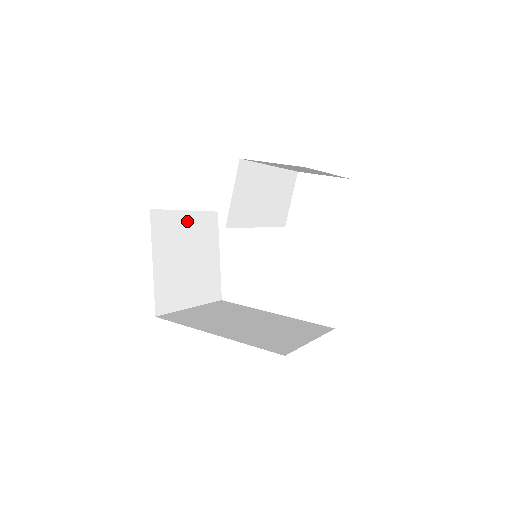
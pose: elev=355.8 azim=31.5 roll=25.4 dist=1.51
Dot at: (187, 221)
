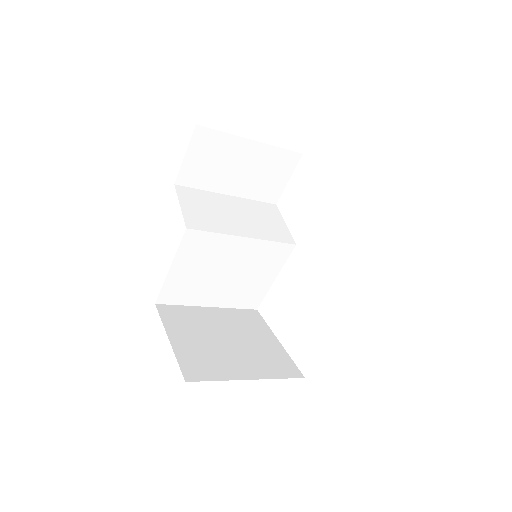
Dot at: (212, 314)
